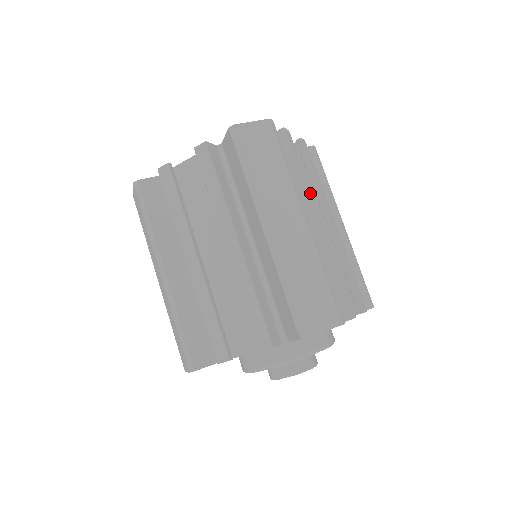
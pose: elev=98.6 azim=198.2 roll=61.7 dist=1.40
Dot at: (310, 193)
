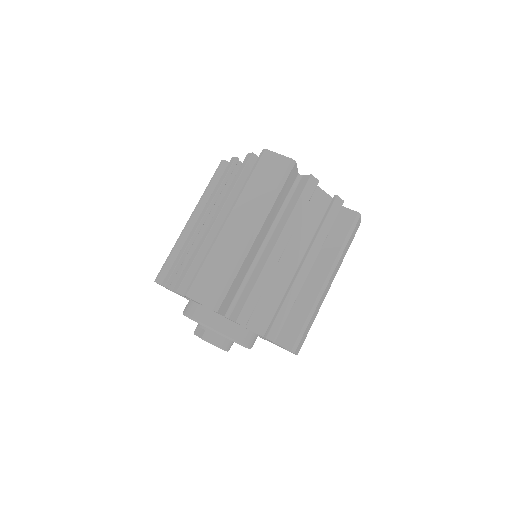
Dot at: (292, 228)
